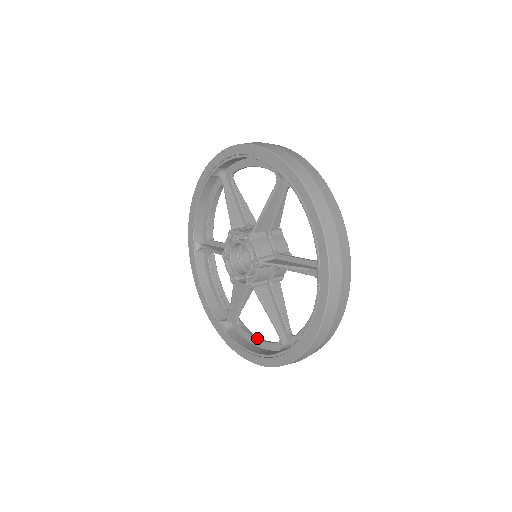
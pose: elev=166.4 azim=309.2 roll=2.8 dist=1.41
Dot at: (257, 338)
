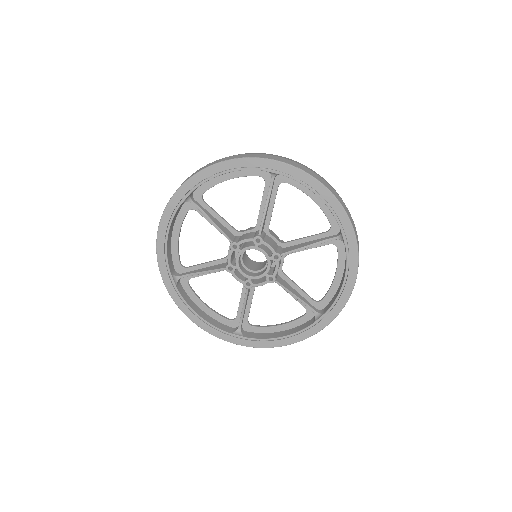
Dot at: (278, 325)
